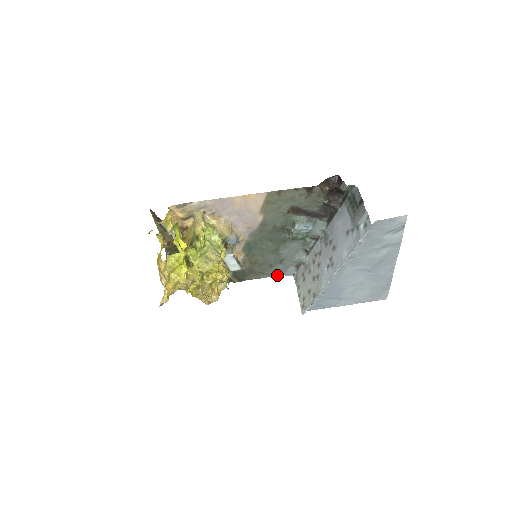
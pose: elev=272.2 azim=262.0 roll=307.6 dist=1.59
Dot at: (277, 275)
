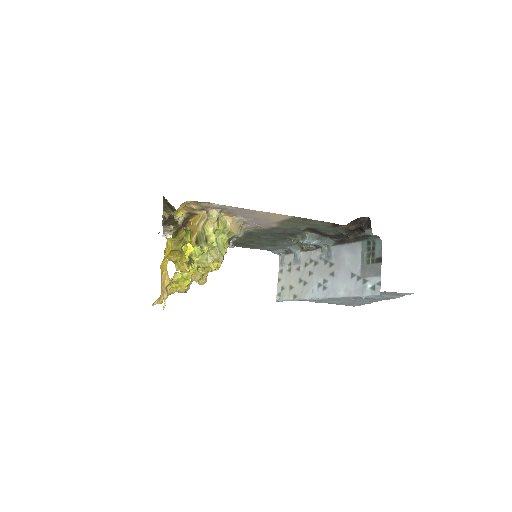
Dot at: occluded
